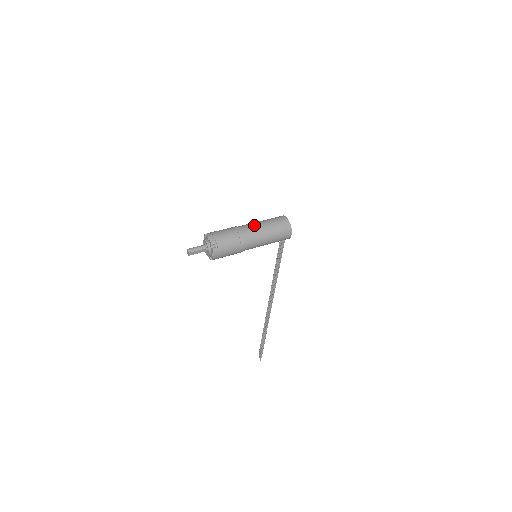
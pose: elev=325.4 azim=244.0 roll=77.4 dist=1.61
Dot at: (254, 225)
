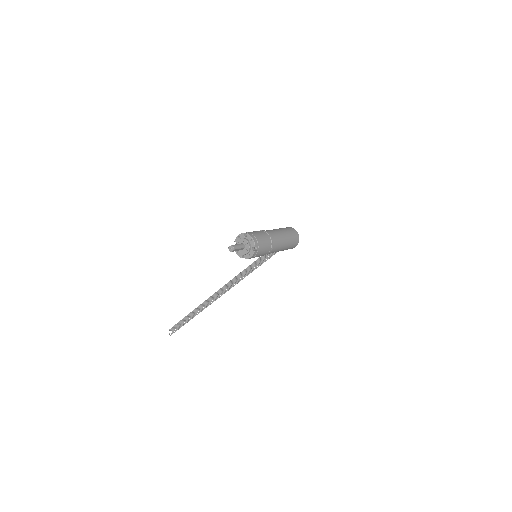
Dot at: (279, 233)
